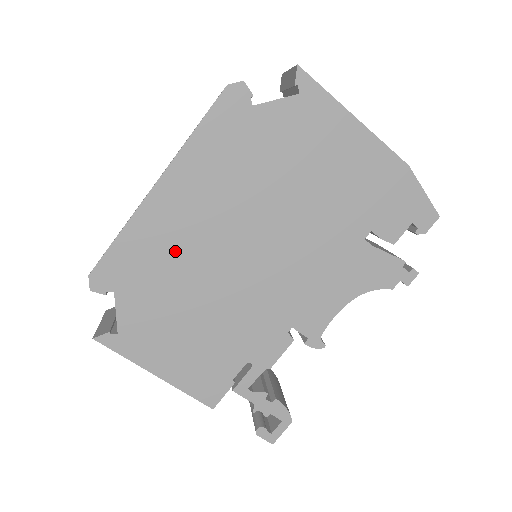
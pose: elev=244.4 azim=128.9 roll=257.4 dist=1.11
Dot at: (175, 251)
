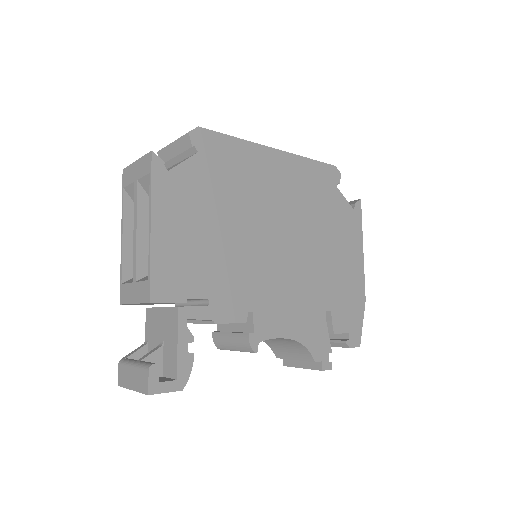
Dot at: (249, 184)
